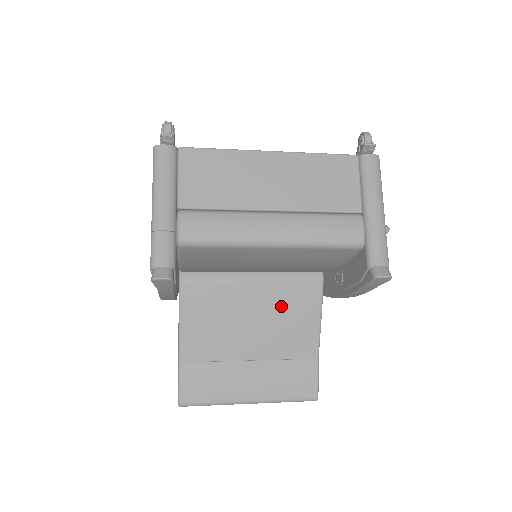
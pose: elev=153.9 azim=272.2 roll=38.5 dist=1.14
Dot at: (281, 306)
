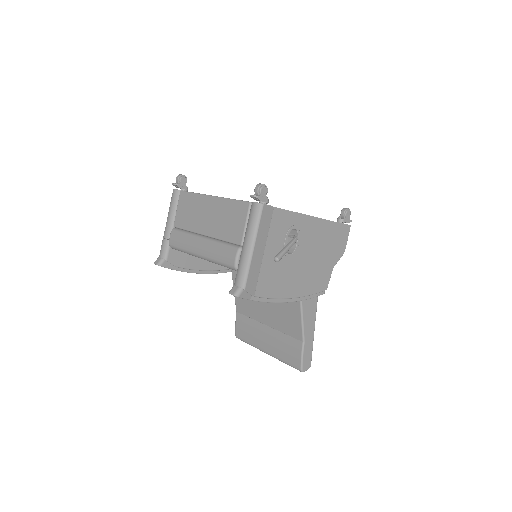
Dot at: occluded
